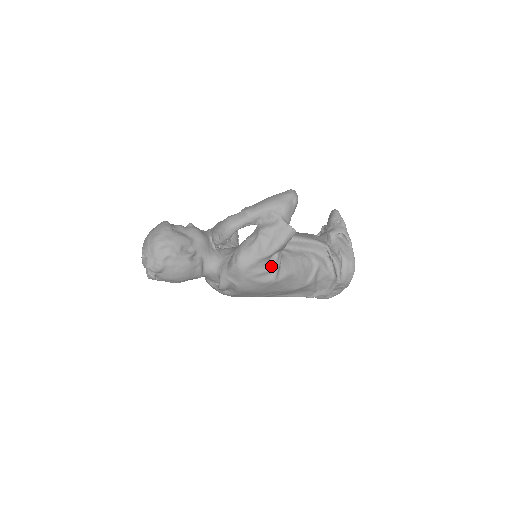
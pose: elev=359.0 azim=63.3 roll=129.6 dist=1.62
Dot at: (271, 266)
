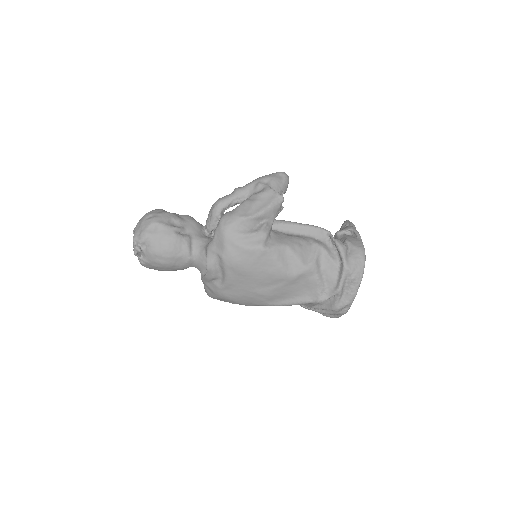
Dot at: (257, 231)
